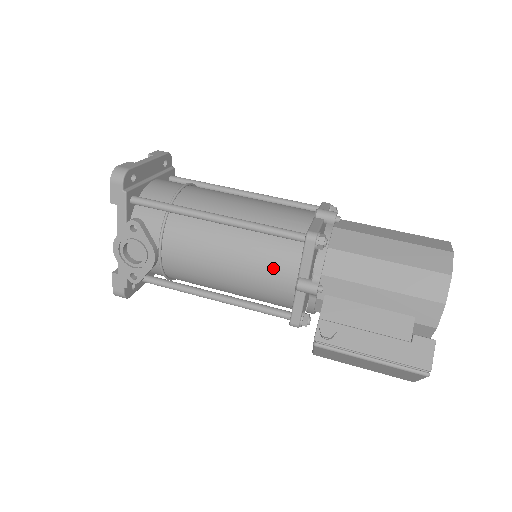
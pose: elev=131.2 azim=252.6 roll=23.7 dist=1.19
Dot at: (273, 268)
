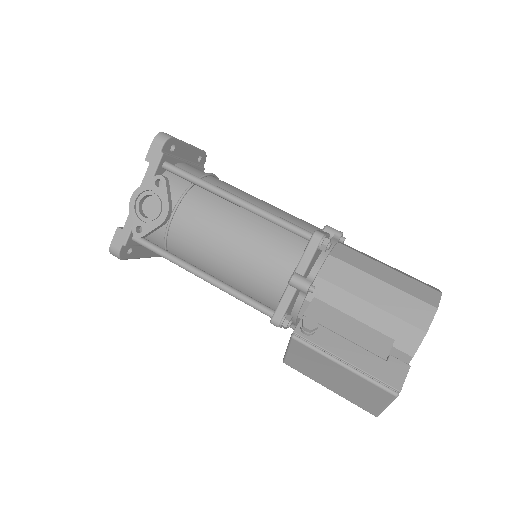
Dot at: (273, 258)
